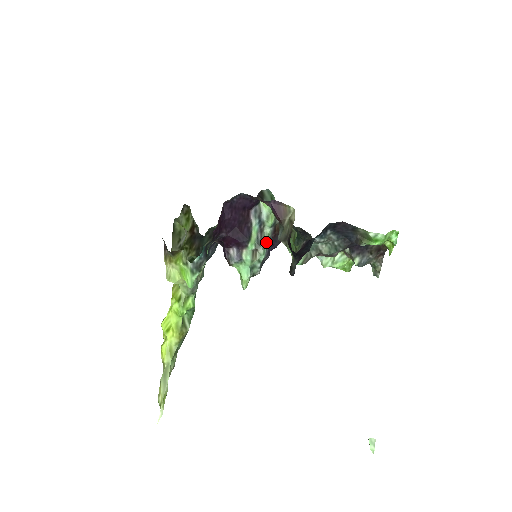
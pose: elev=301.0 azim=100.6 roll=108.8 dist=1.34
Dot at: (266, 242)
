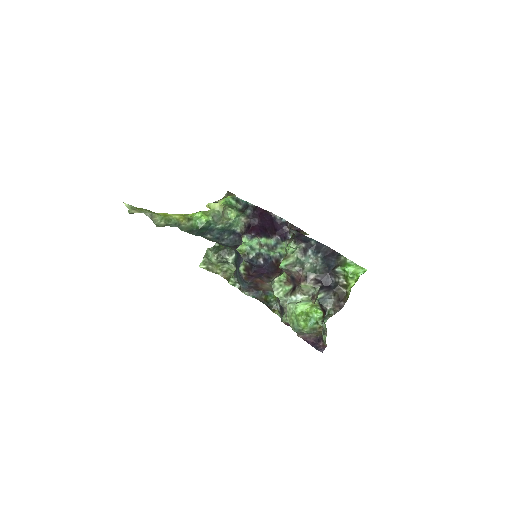
Dot at: (270, 253)
